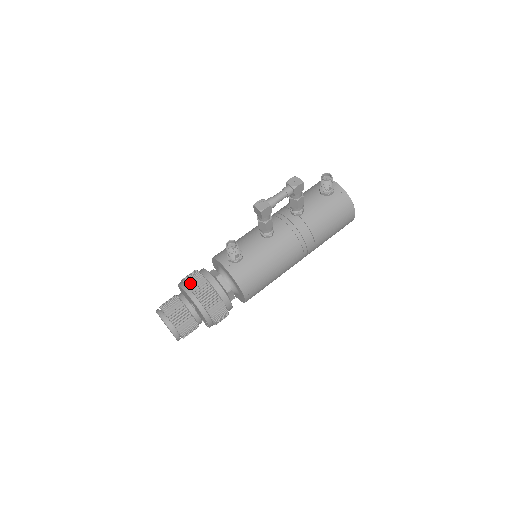
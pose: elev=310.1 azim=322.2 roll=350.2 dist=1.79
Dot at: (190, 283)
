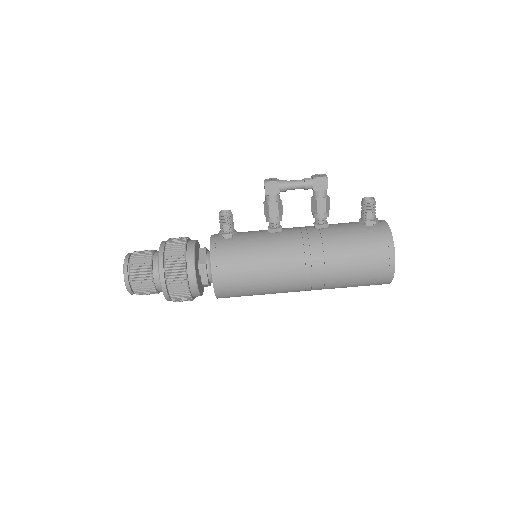
Dot at: (172, 238)
